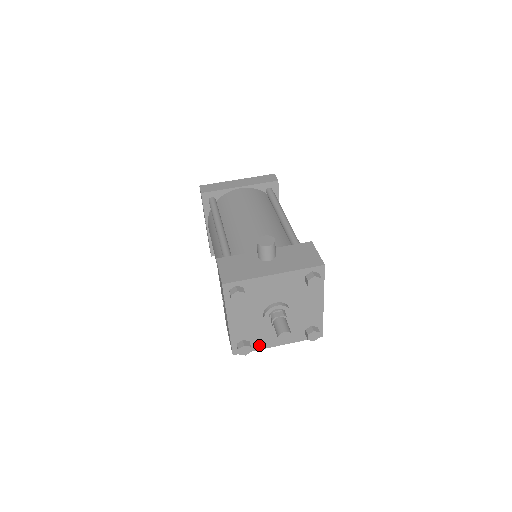
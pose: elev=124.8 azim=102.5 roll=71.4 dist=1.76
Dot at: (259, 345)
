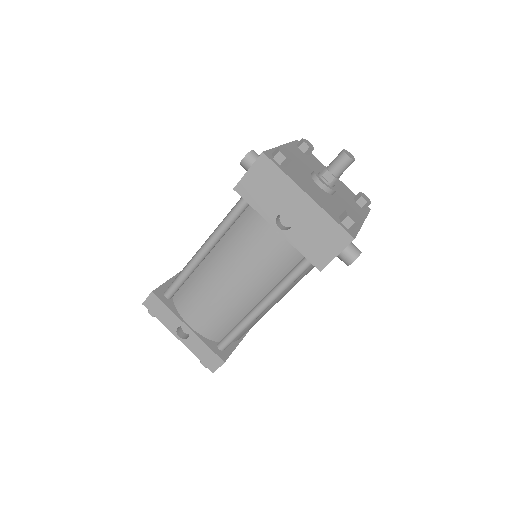
Dot at: occluded
